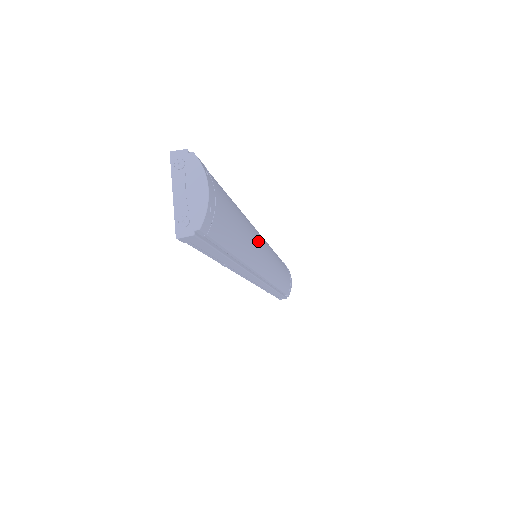
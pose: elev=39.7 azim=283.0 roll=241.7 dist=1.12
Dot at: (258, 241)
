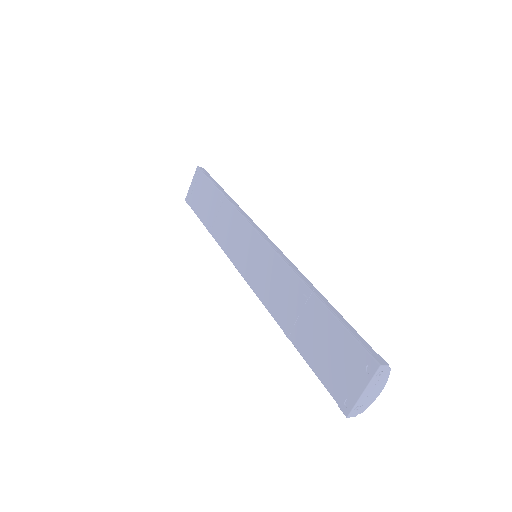
Dot at: occluded
